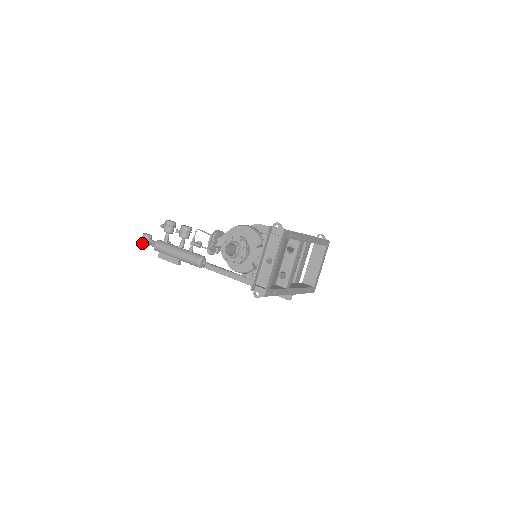
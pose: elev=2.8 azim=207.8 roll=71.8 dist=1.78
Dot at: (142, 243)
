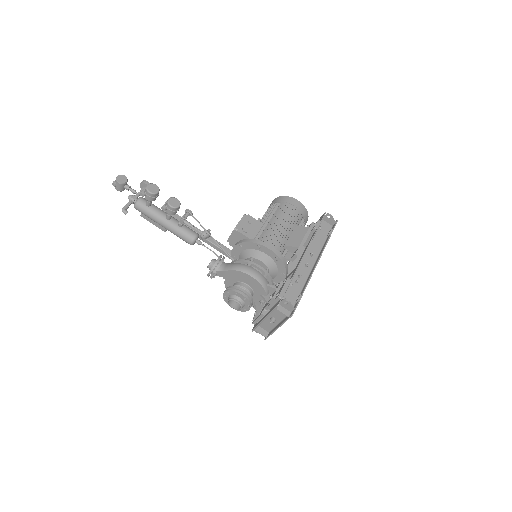
Dot at: (117, 189)
